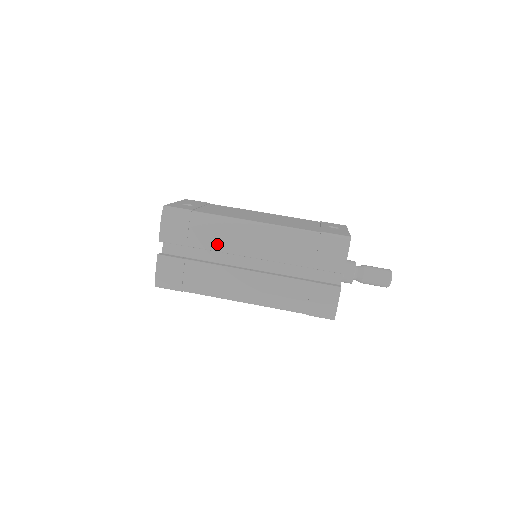
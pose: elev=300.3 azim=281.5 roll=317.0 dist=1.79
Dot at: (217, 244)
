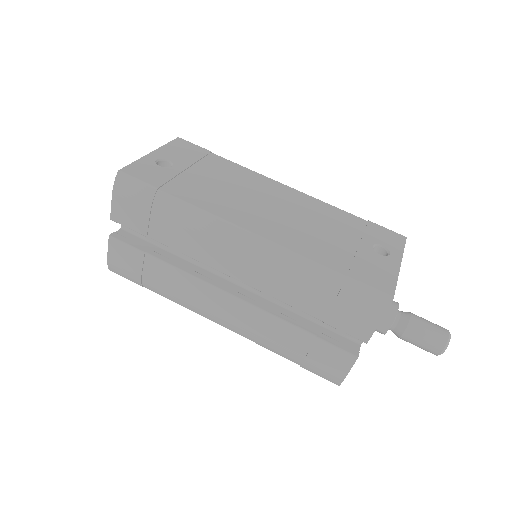
Dot at: (189, 247)
